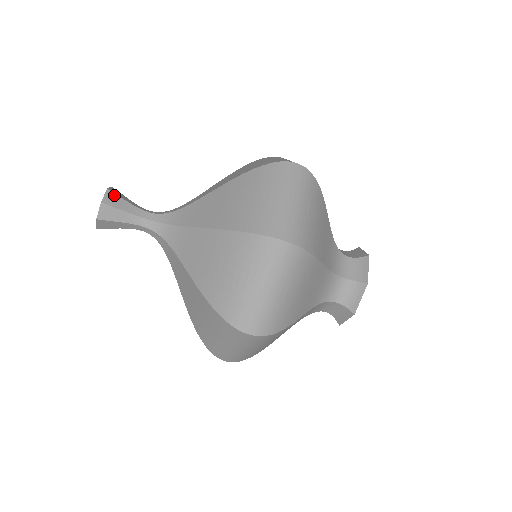
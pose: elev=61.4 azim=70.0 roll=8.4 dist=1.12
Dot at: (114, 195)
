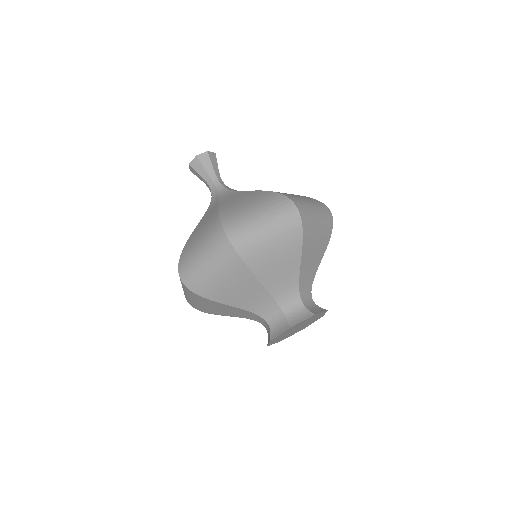
Dot at: (216, 158)
